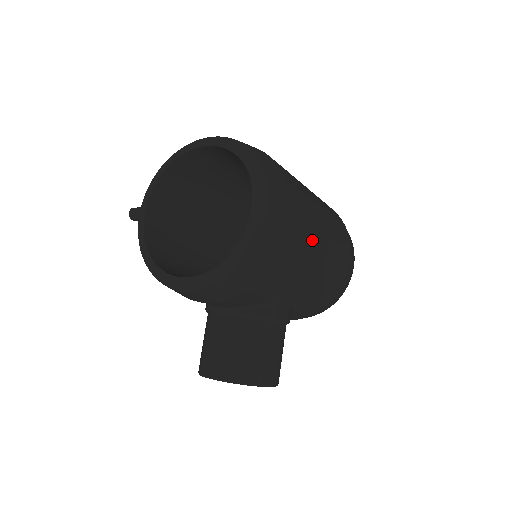
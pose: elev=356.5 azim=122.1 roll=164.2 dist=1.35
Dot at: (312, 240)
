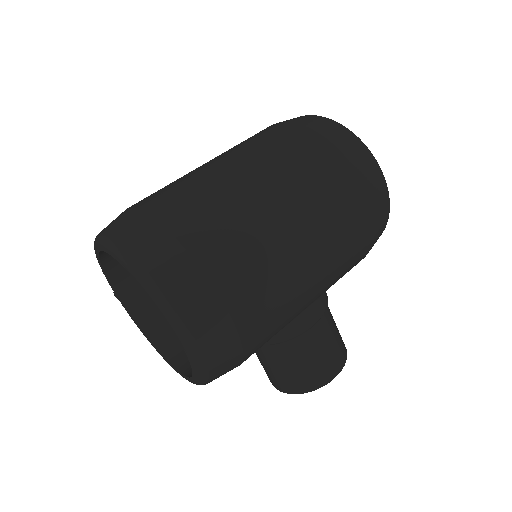
Dot at: (280, 275)
